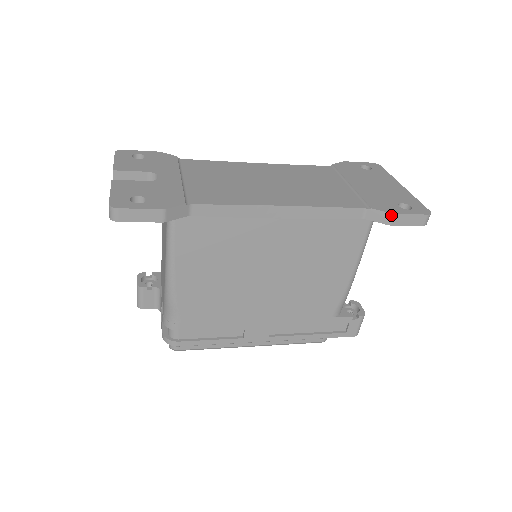
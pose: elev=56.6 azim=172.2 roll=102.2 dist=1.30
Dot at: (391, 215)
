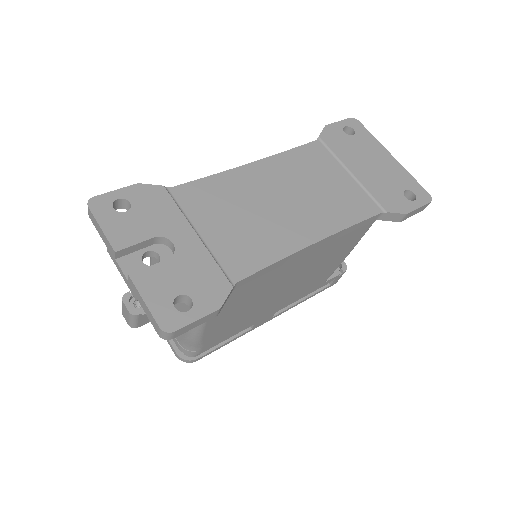
Dot at: (405, 215)
